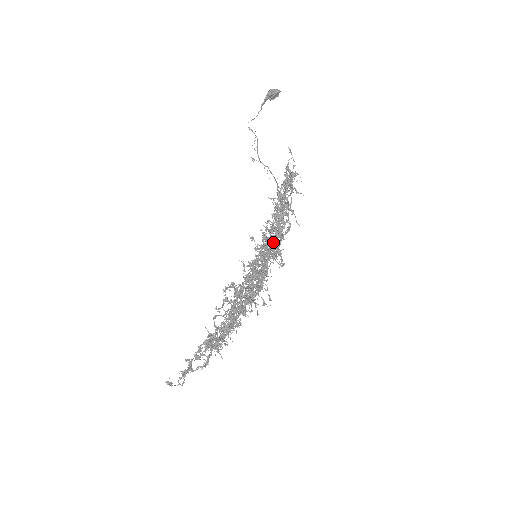
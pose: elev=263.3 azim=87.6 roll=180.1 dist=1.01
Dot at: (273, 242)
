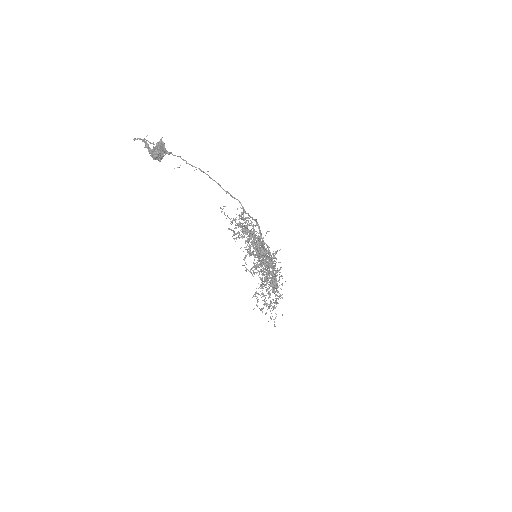
Dot at: occluded
